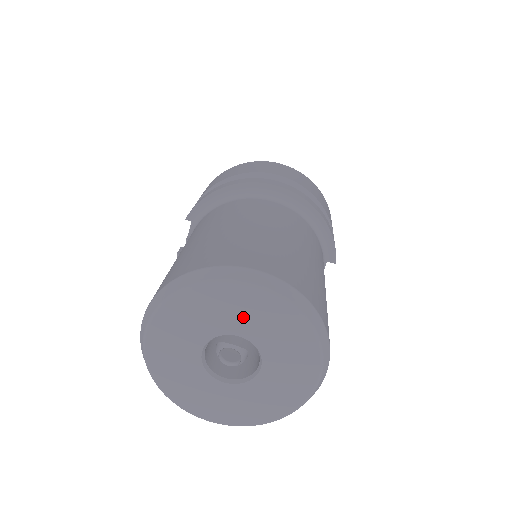
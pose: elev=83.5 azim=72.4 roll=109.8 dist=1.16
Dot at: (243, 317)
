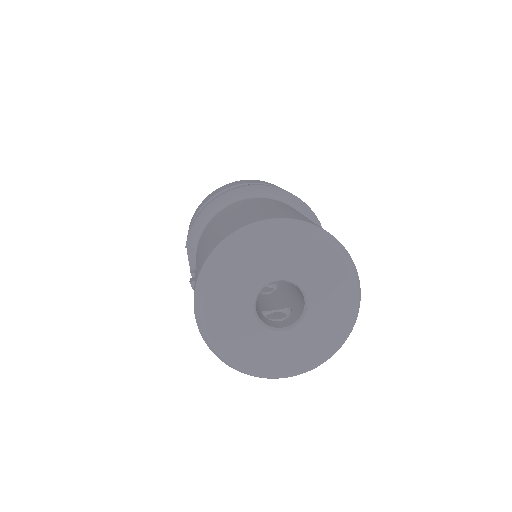
Dot at: (275, 261)
